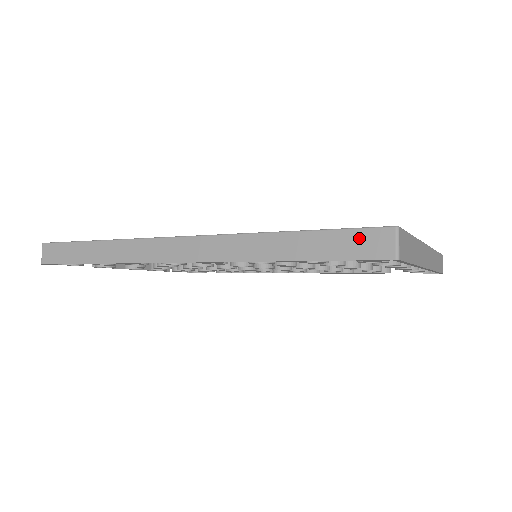
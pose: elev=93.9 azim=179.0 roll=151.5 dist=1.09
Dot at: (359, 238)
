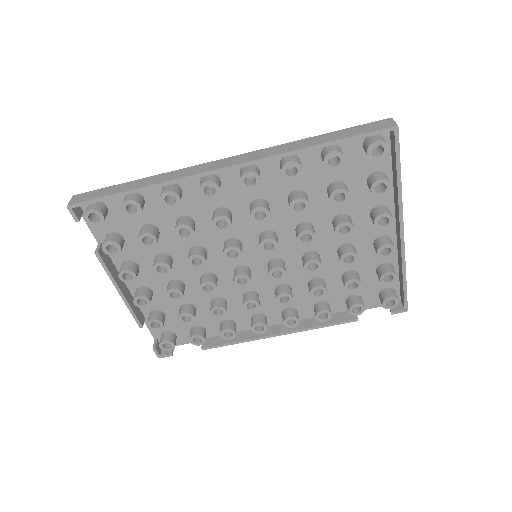
Dot at: (369, 126)
